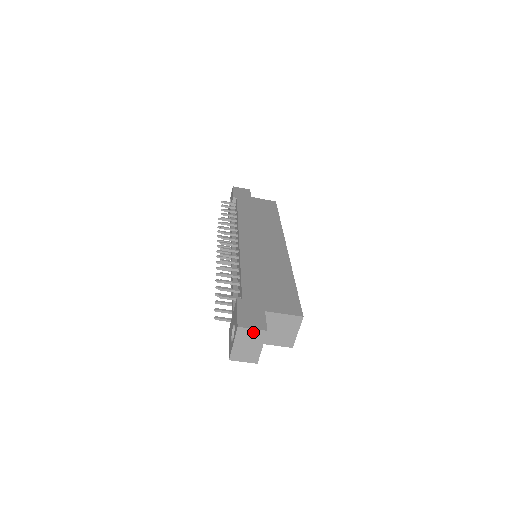
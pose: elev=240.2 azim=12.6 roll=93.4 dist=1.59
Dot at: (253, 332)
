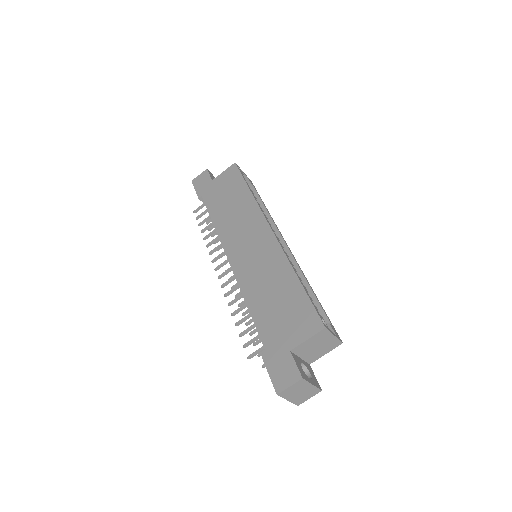
Dot at: (293, 387)
